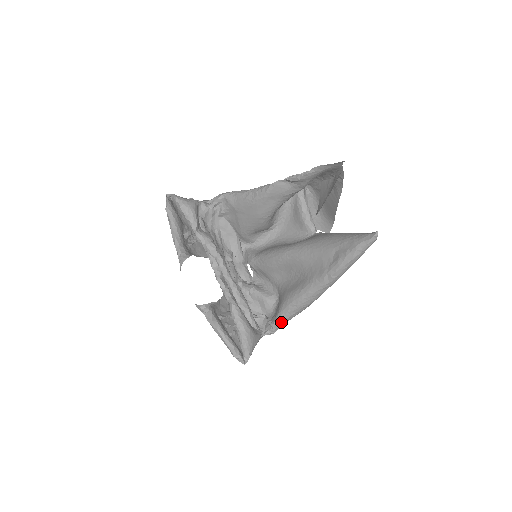
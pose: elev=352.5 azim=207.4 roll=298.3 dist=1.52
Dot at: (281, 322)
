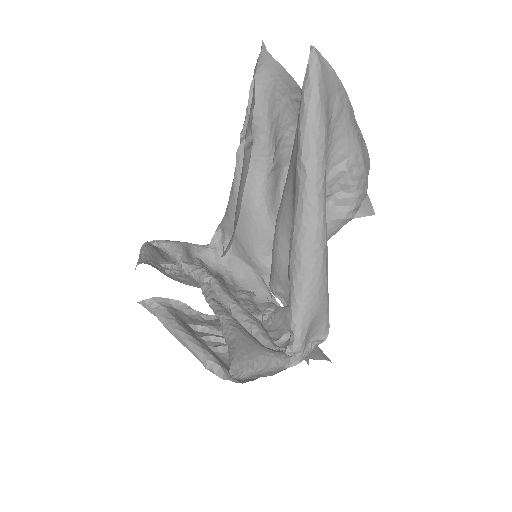
Dot at: (296, 309)
